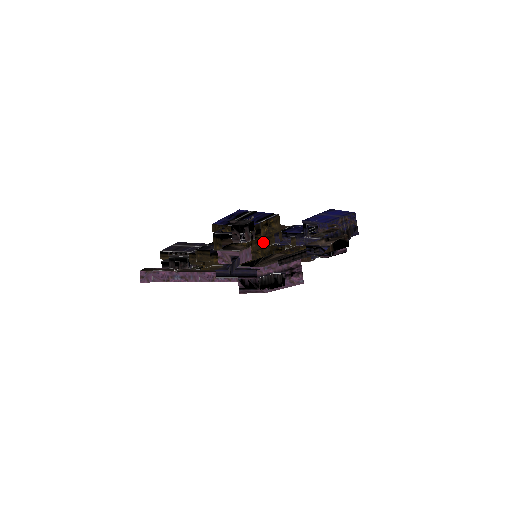
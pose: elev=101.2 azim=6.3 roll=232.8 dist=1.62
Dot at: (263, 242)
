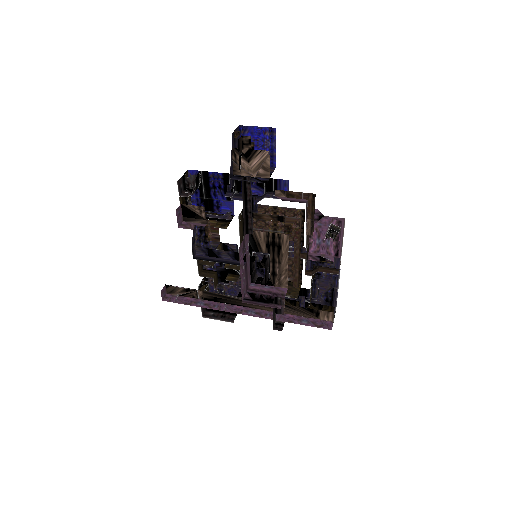
Dot at: occluded
